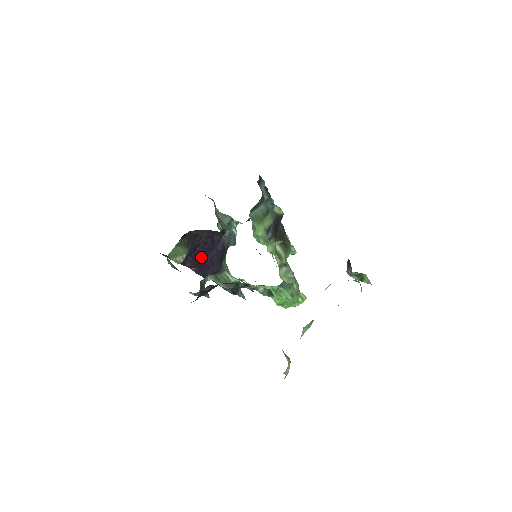
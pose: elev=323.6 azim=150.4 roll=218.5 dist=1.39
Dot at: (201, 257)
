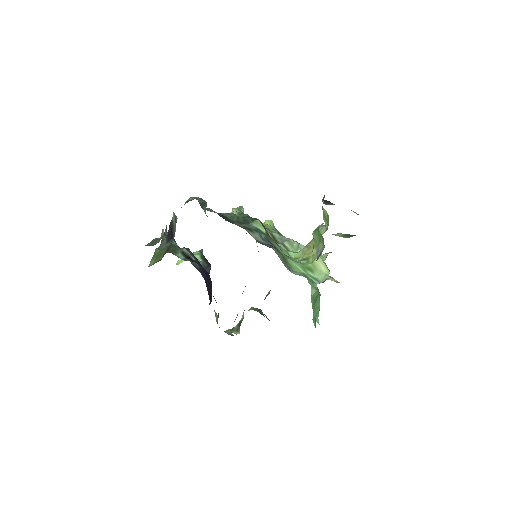
Dot at: (208, 292)
